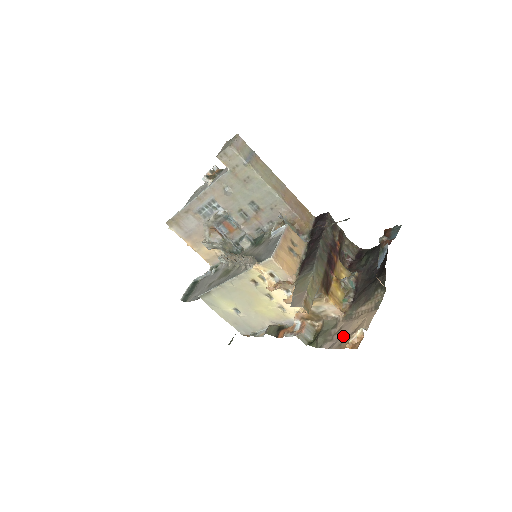
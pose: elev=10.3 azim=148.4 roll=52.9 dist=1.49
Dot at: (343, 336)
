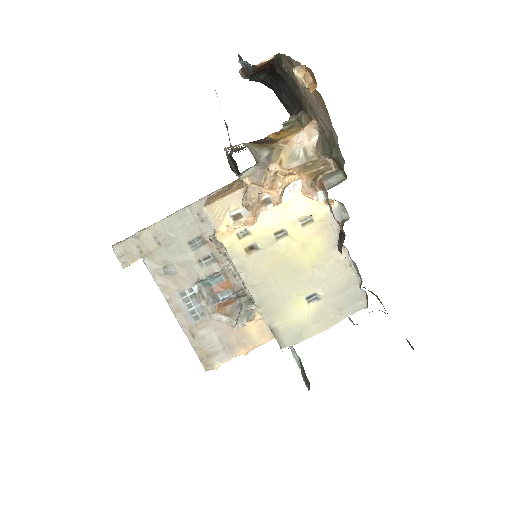
Dot at: (319, 109)
